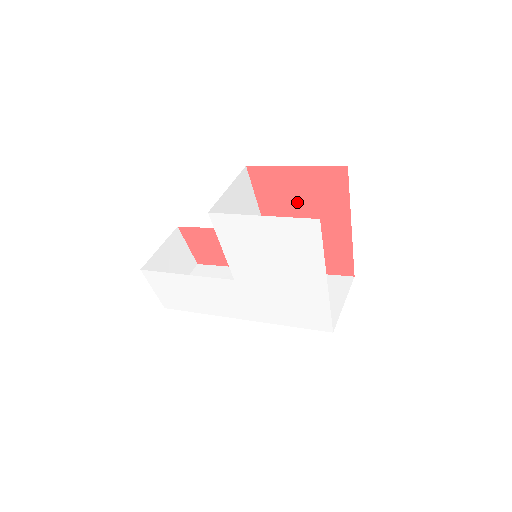
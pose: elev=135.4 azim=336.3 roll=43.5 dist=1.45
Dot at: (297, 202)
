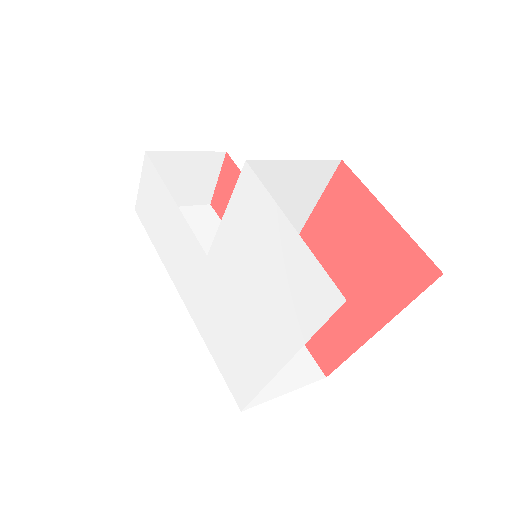
Dot at: (351, 250)
